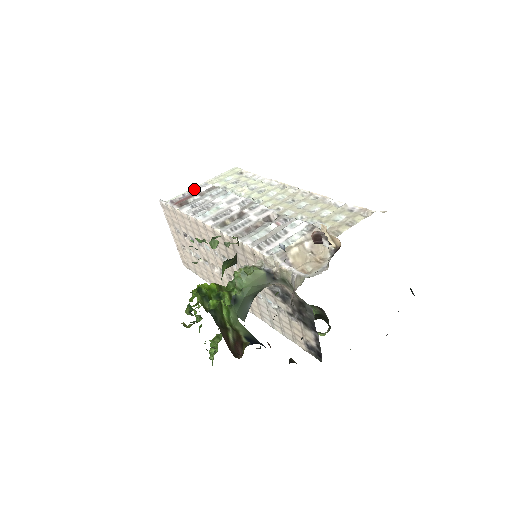
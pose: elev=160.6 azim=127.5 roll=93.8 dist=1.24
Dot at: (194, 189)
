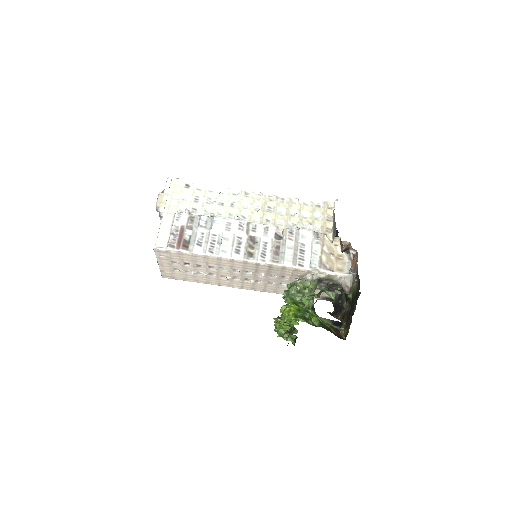
Dot at: (175, 224)
